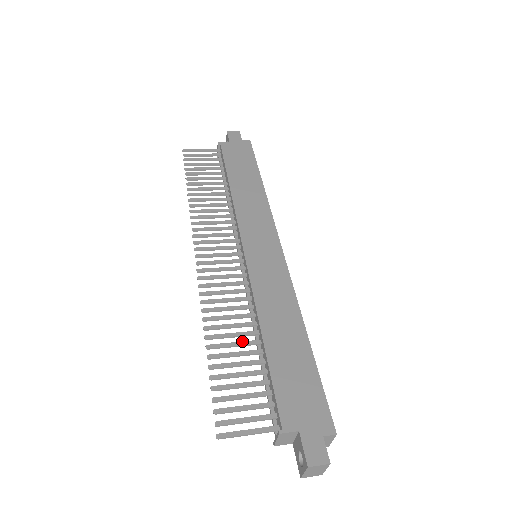
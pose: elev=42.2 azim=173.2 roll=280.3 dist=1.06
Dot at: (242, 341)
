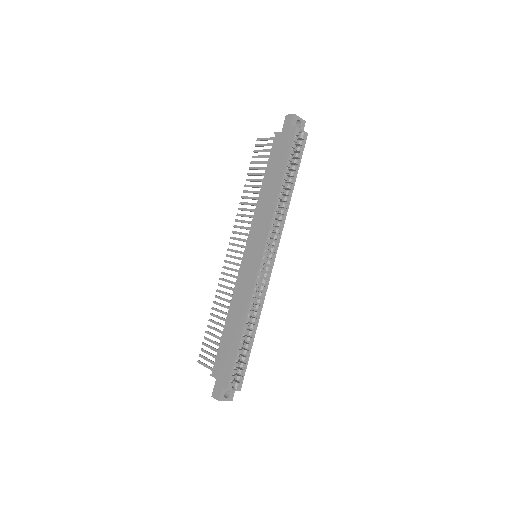
Dot at: (222, 317)
